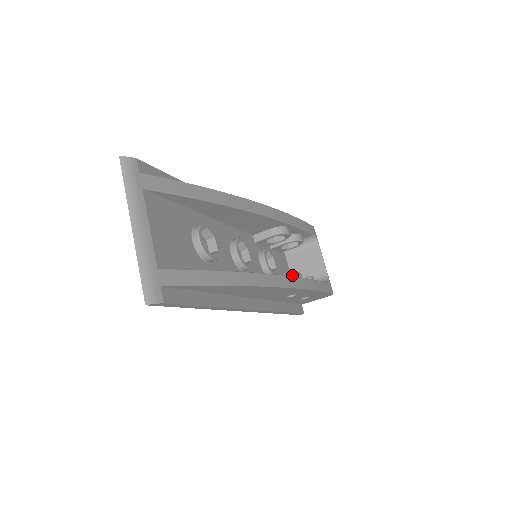
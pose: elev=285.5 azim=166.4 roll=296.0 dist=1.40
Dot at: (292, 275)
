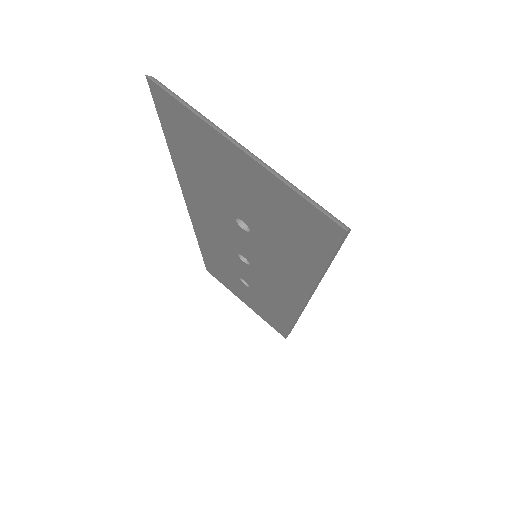
Dot at: occluded
